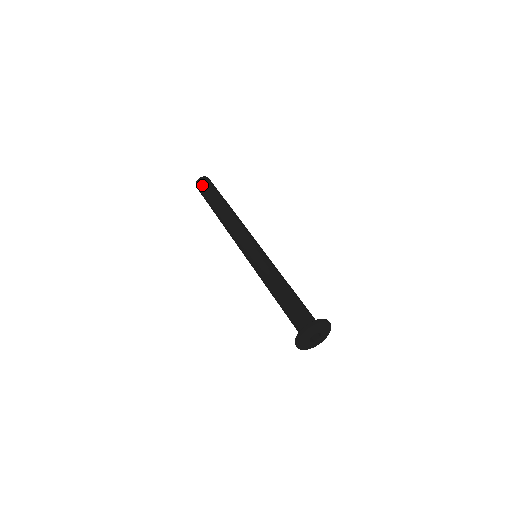
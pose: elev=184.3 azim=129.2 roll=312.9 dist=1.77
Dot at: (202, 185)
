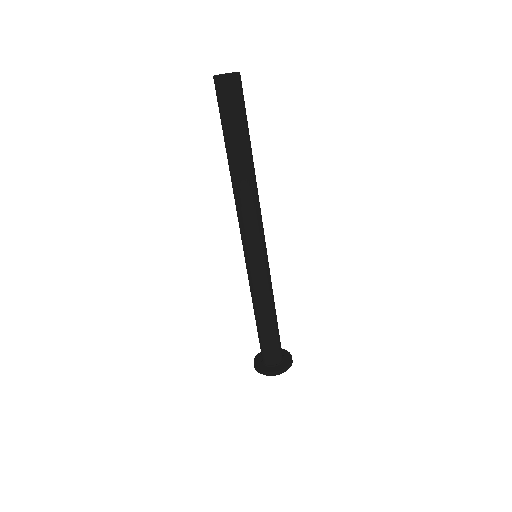
Dot at: (221, 97)
